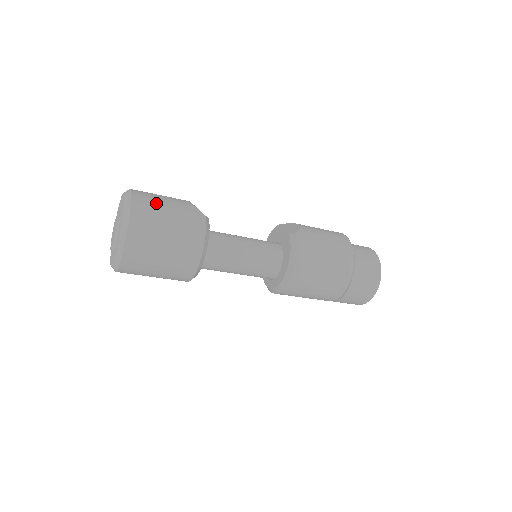
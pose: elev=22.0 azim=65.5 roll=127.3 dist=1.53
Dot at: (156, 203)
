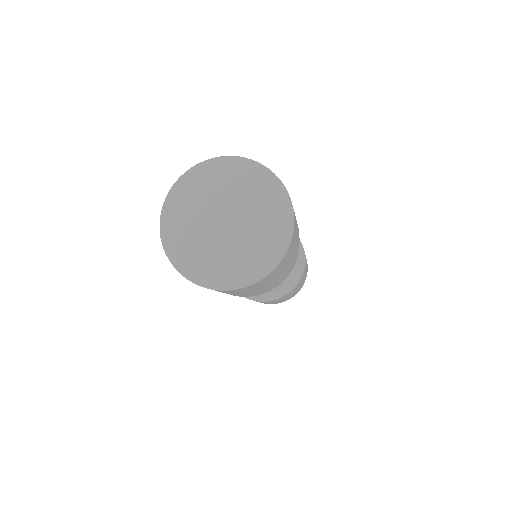
Dot at: (292, 253)
